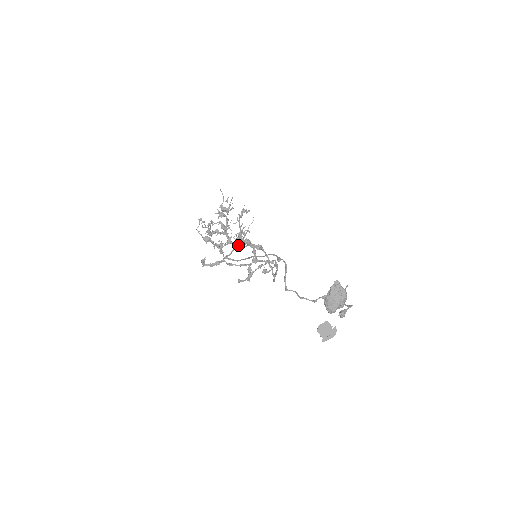
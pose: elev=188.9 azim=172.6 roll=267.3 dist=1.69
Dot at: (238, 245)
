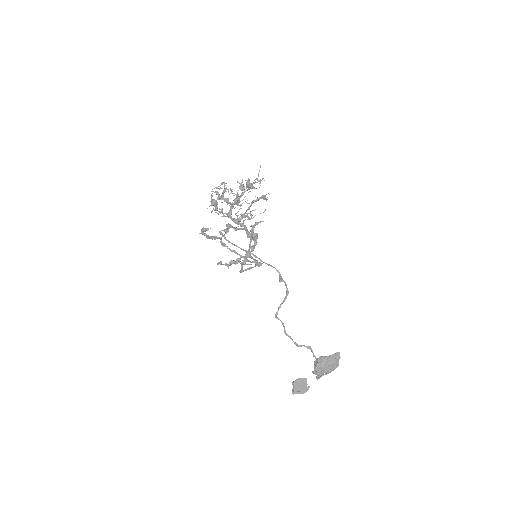
Dot at: (234, 222)
